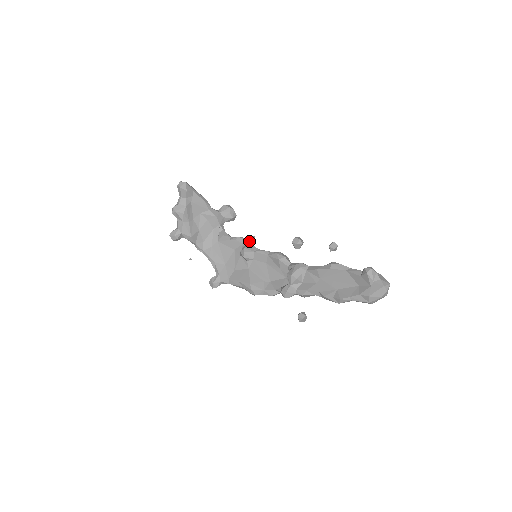
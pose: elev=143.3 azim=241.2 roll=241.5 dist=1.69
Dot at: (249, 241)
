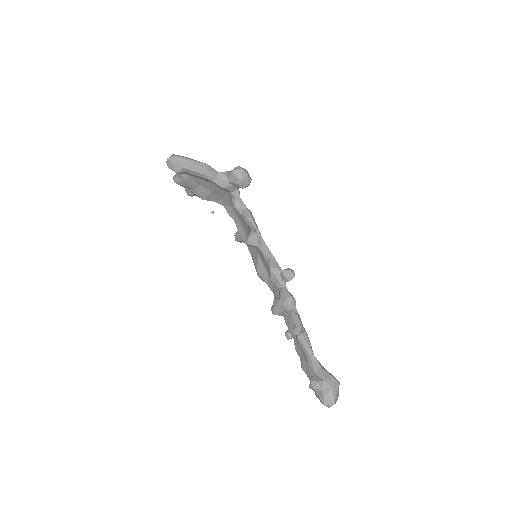
Dot at: (255, 230)
